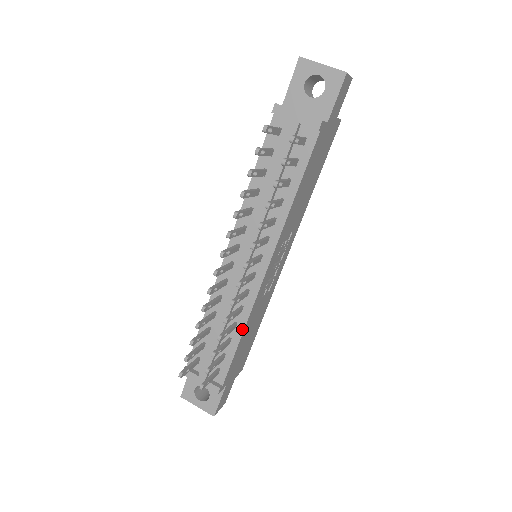
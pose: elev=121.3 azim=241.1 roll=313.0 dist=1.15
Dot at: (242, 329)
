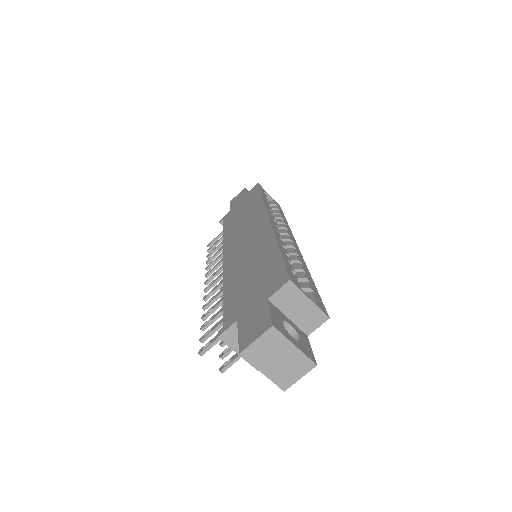
Dot at: occluded
